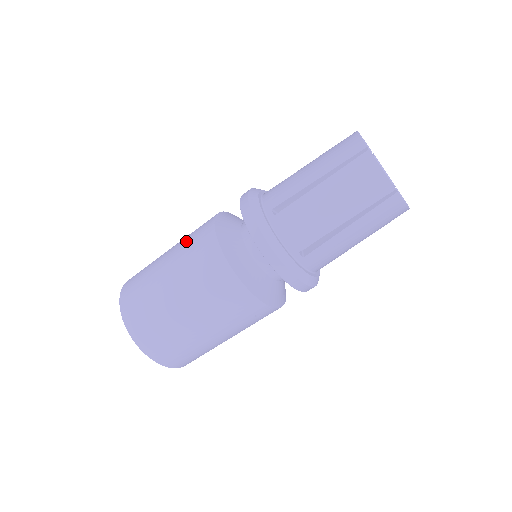
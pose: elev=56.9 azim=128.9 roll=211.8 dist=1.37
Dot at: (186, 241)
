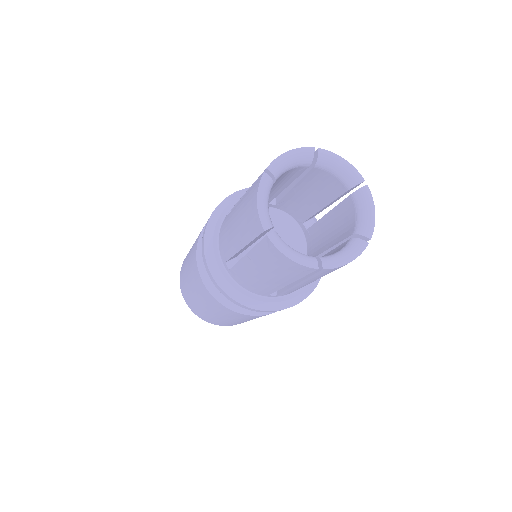
Dot at: (217, 311)
